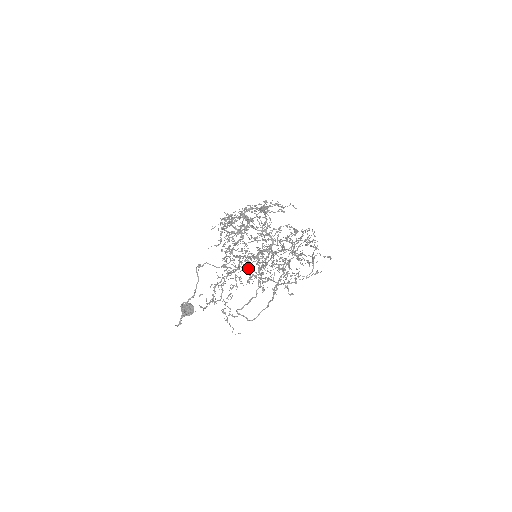
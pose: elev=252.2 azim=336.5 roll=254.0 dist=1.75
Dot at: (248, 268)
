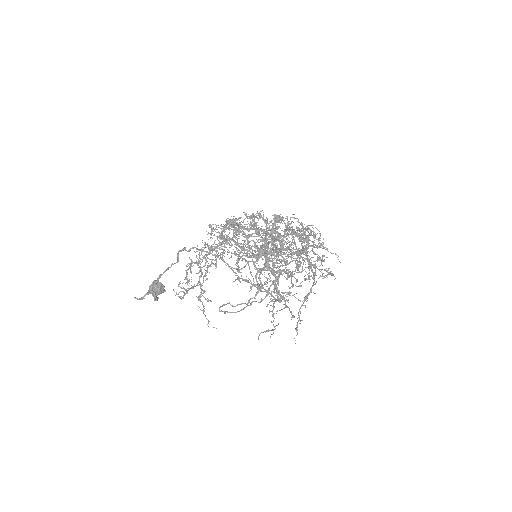
Dot at: (243, 267)
